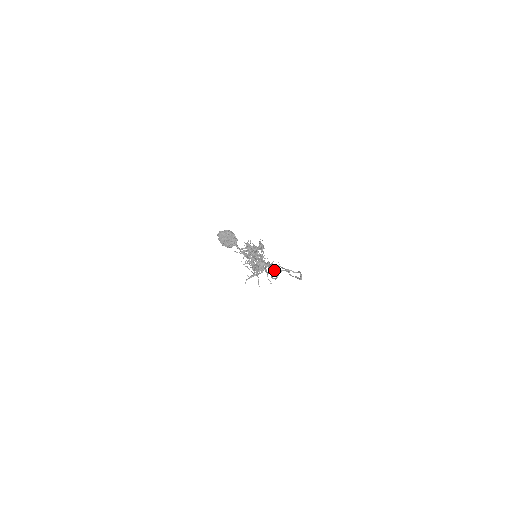
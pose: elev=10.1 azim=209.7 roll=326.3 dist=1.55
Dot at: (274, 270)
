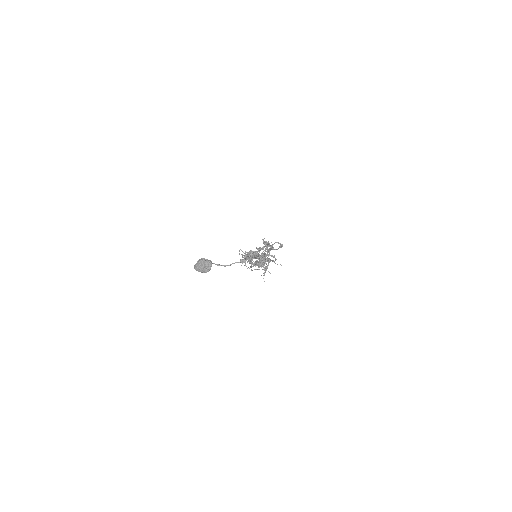
Dot at: (256, 257)
